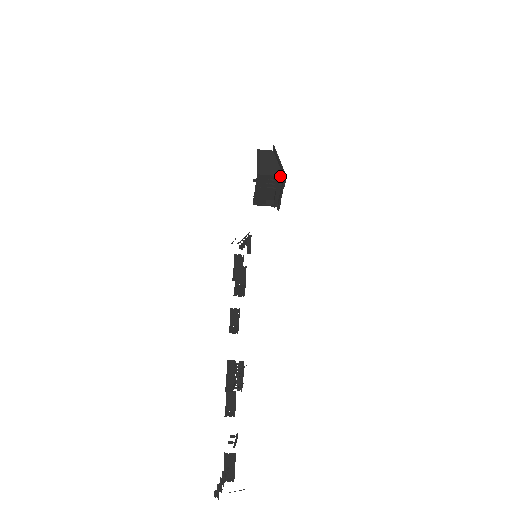
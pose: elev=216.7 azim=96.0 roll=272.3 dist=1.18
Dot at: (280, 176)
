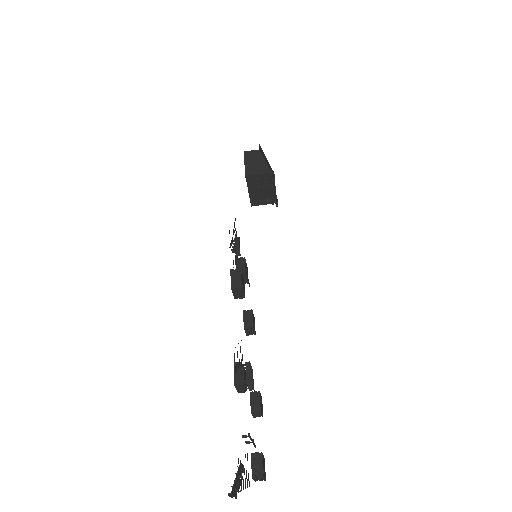
Dot at: (268, 173)
